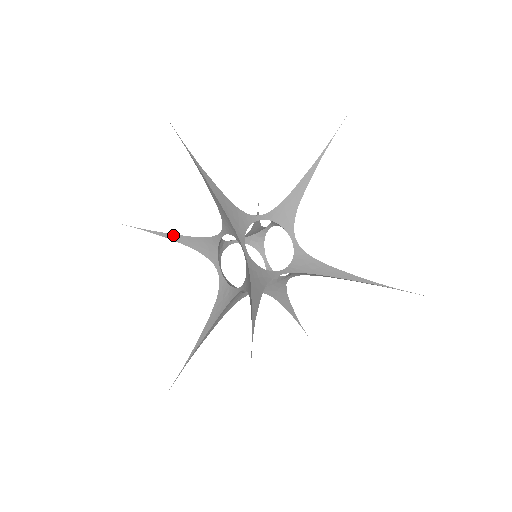
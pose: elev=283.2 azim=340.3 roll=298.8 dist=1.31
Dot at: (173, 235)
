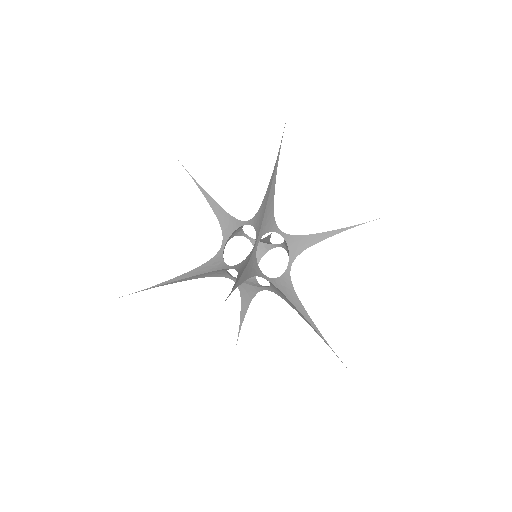
Dot at: (211, 198)
